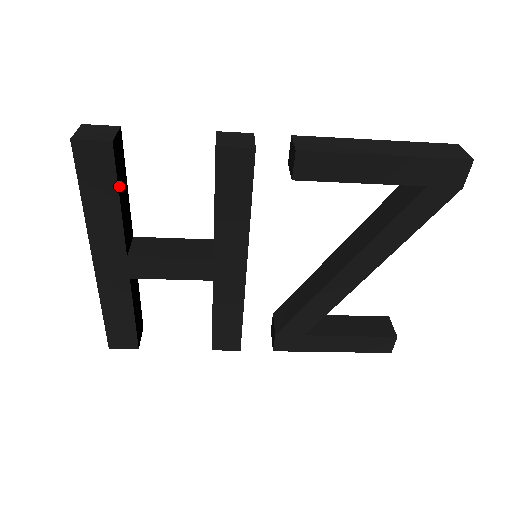
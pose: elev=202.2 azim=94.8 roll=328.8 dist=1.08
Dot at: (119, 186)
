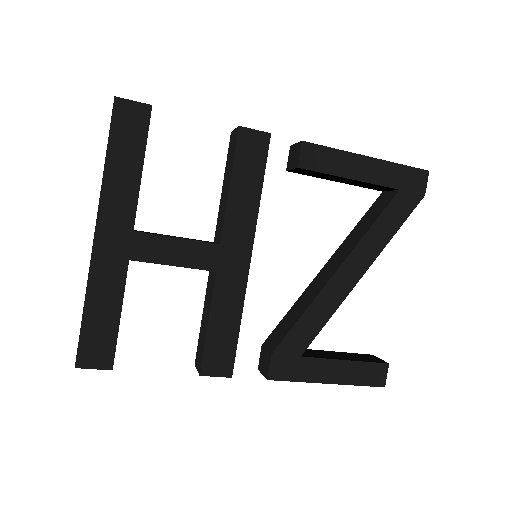
Dot at: occluded
